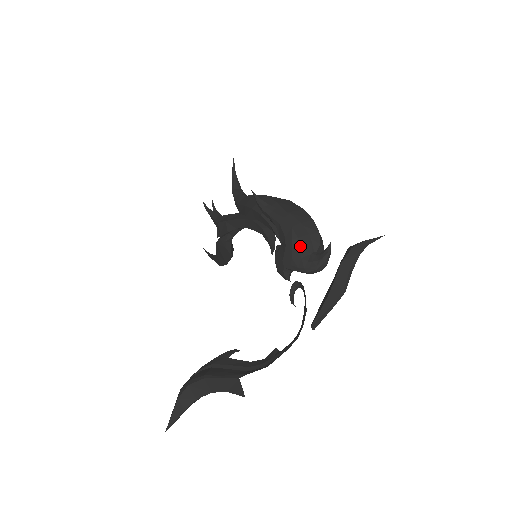
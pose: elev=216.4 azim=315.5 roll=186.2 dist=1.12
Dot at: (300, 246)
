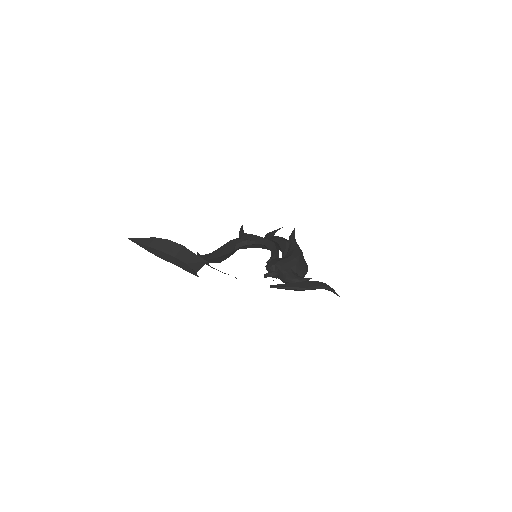
Dot at: (296, 264)
